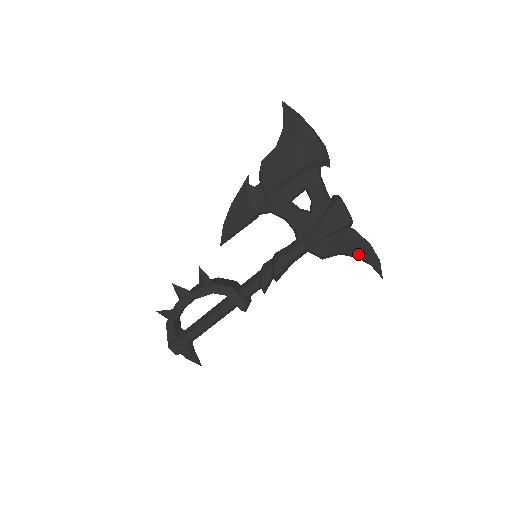
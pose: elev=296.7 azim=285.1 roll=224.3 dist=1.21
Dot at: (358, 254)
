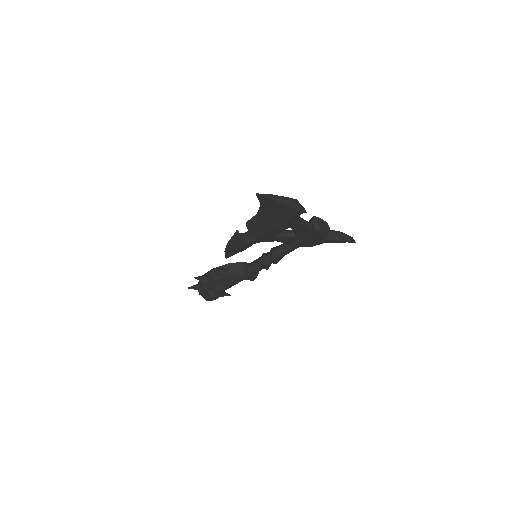
Dot at: (336, 242)
